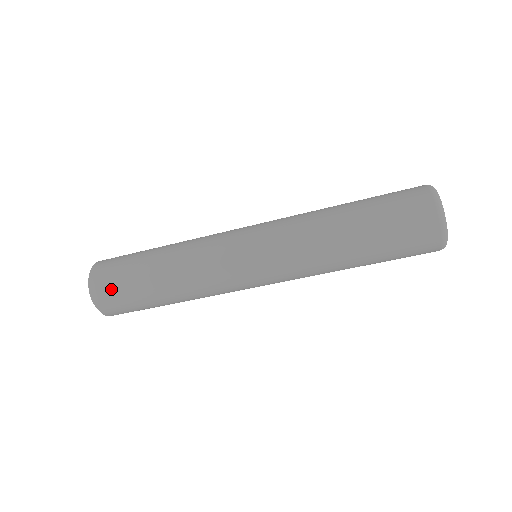
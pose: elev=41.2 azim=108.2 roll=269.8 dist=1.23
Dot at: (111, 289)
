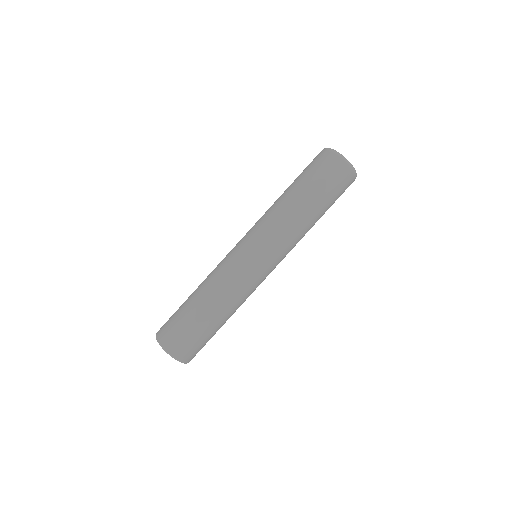
Dot at: (170, 327)
